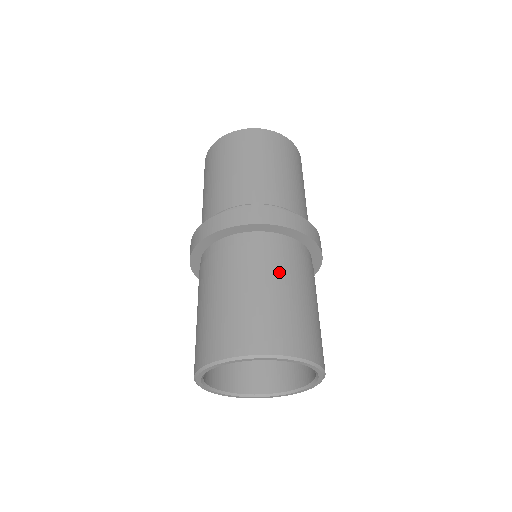
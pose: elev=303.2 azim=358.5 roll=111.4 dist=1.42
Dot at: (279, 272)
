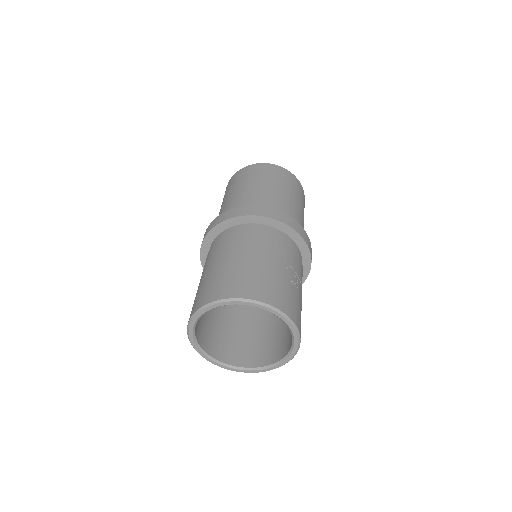
Dot at: (220, 252)
